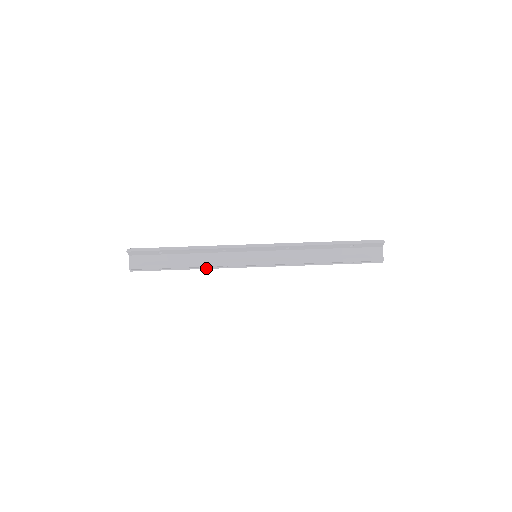
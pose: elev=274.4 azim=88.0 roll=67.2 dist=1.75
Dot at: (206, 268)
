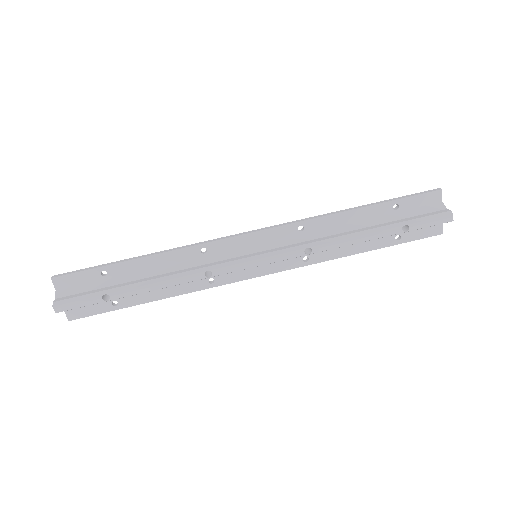
Dot at: (179, 283)
